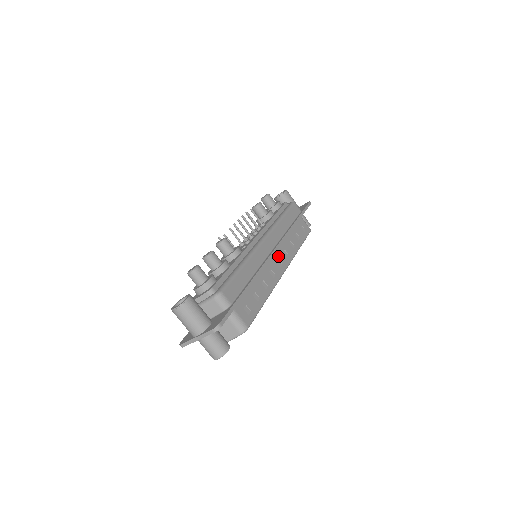
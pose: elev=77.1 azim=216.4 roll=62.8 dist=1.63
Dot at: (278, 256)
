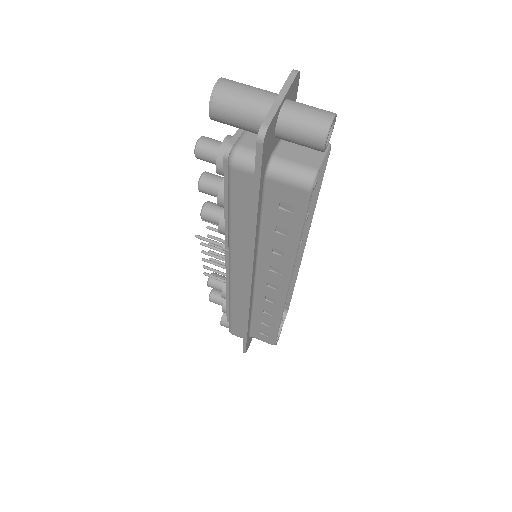
Dot at: occluded
